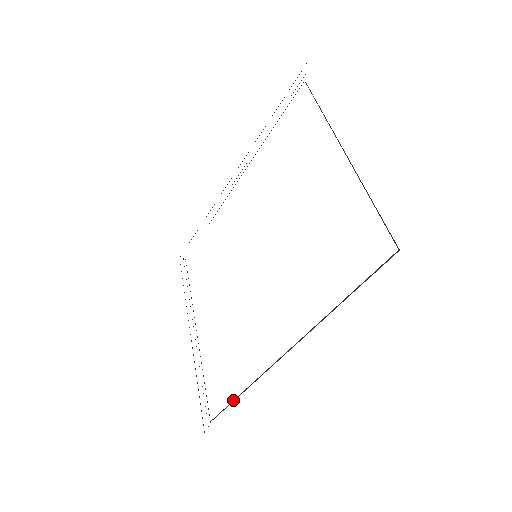
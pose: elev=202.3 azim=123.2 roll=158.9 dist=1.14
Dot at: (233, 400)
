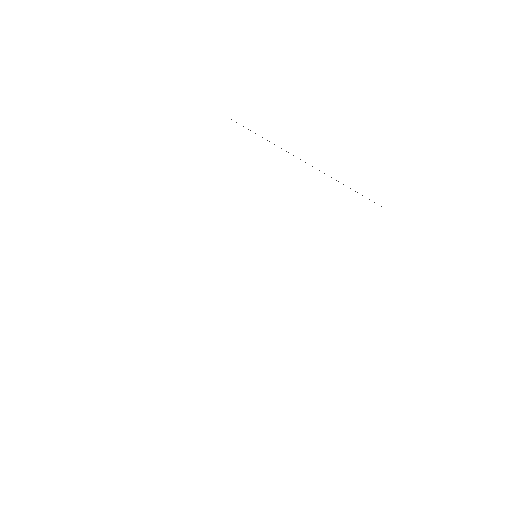
Dot at: occluded
